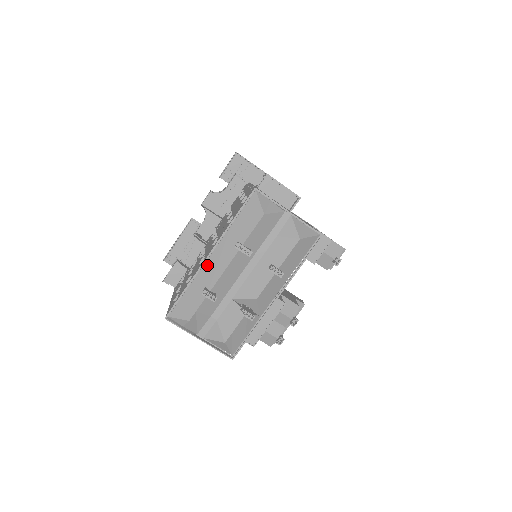
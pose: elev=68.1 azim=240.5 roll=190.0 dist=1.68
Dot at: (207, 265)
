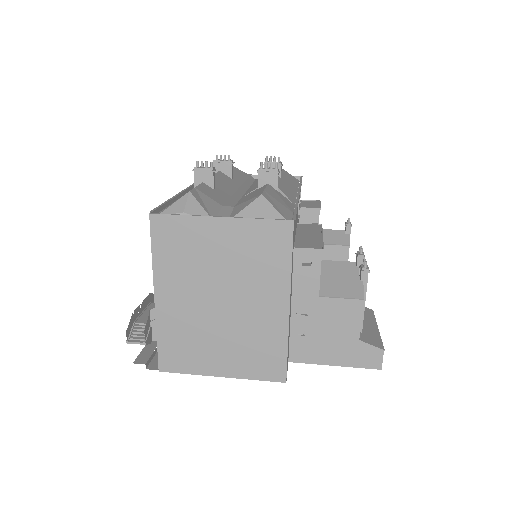
Dot at: occluded
